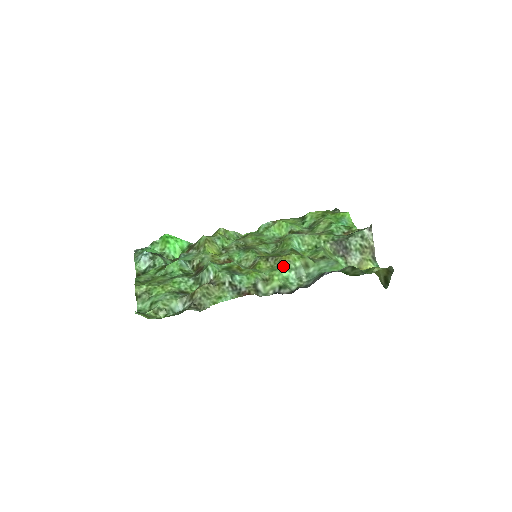
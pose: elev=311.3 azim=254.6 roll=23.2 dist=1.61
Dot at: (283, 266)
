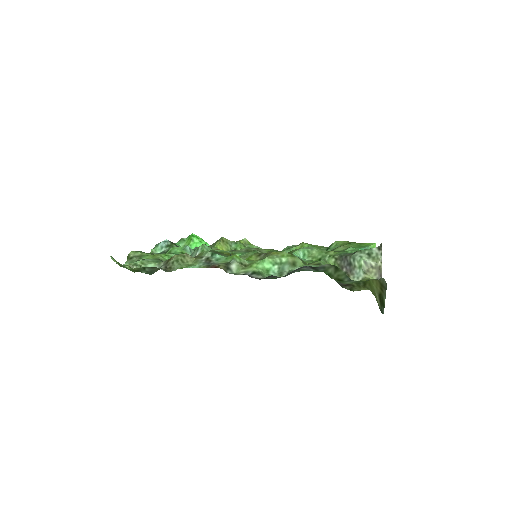
Dot at: (268, 258)
